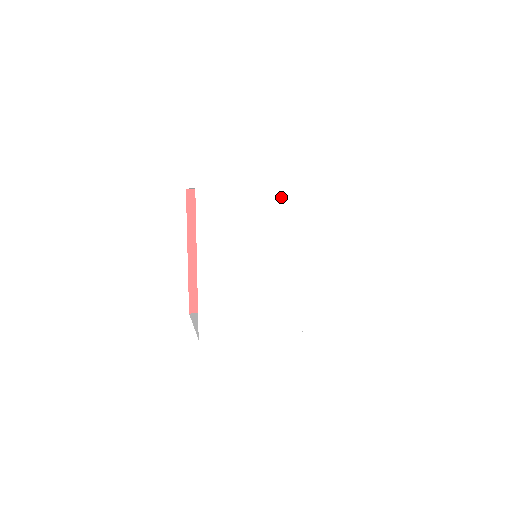
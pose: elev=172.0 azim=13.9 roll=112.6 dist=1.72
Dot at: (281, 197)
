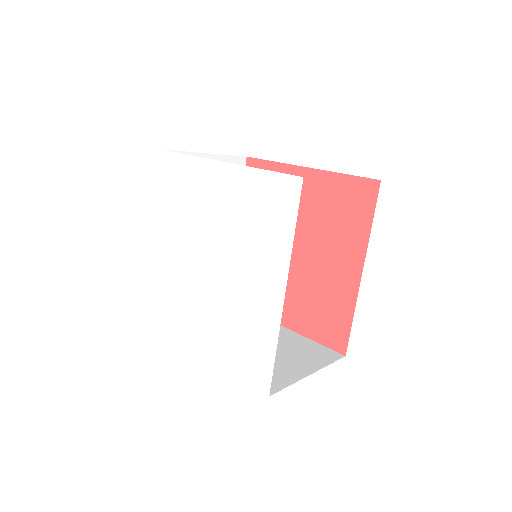
Dot at: (234, 177)
